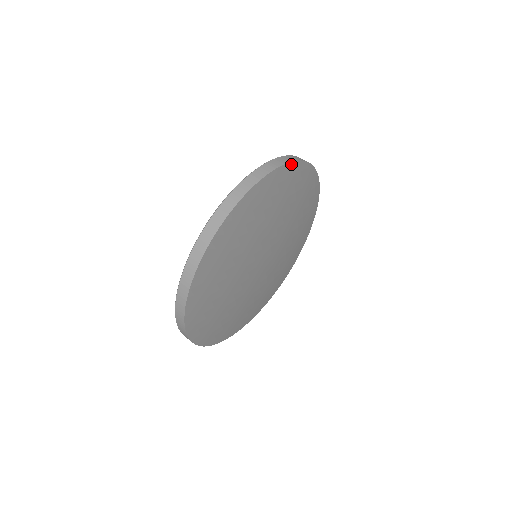
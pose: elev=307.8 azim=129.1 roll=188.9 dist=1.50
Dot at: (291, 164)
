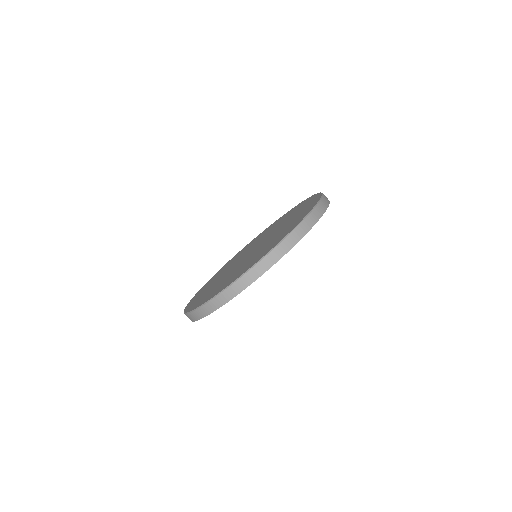
Dot at: occluded
